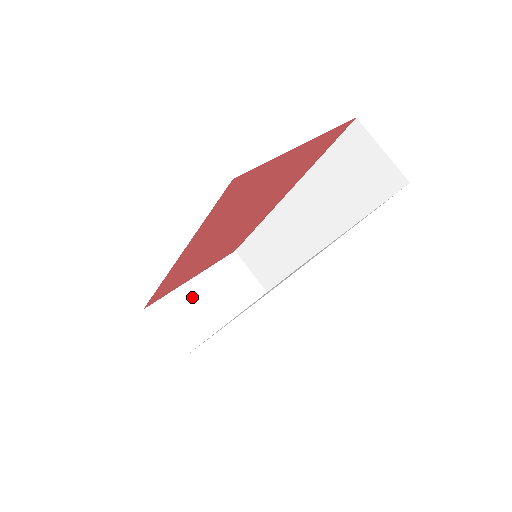
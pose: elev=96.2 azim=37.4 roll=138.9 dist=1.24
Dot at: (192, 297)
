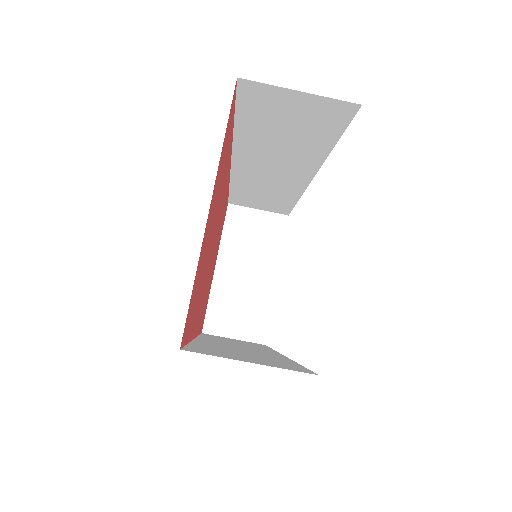
Dot at: (229, 284)
